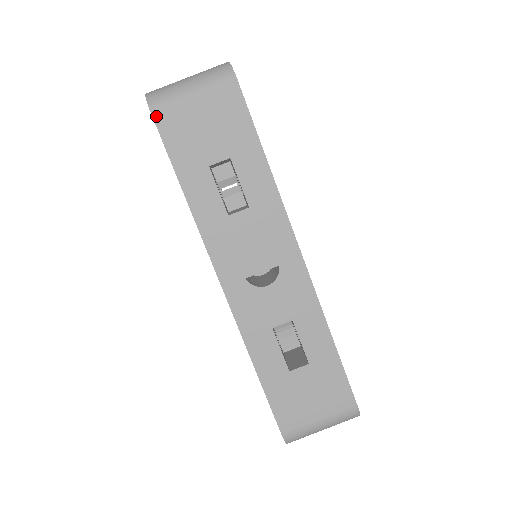
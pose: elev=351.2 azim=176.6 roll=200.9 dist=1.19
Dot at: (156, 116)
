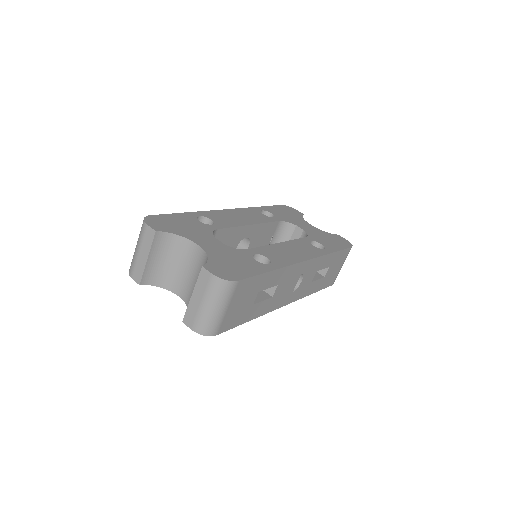
Dot at: (219, 333)
